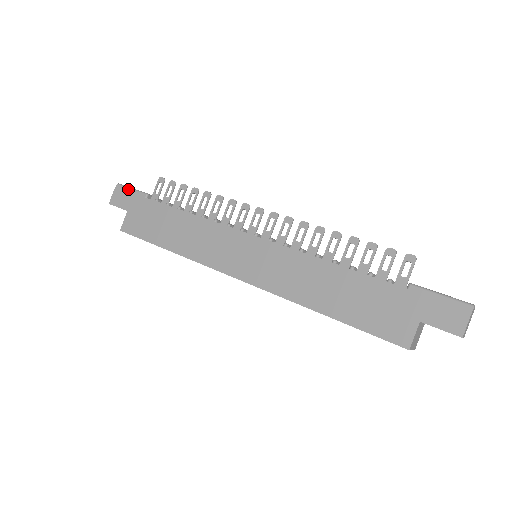
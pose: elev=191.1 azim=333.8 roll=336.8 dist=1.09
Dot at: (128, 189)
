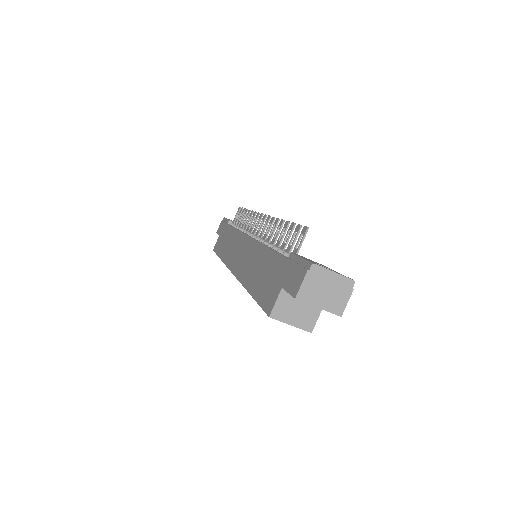
Dot at: (225, 220)
